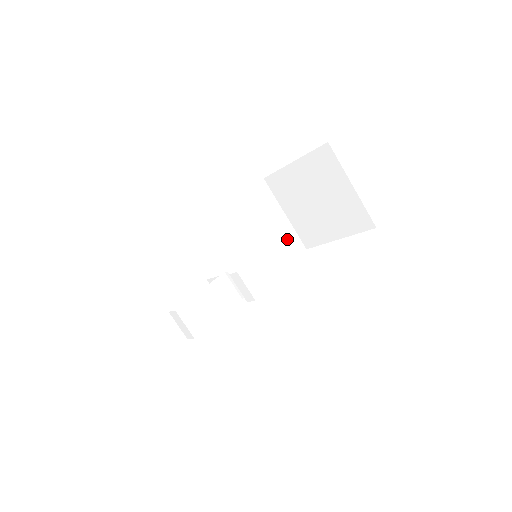
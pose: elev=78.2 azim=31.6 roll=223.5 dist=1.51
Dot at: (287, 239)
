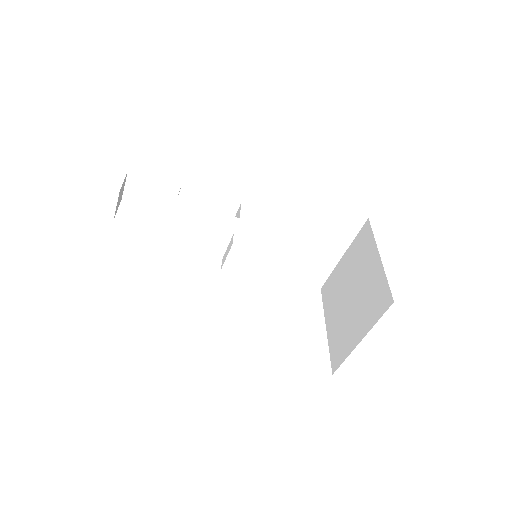
Dot at: (316, 268)
